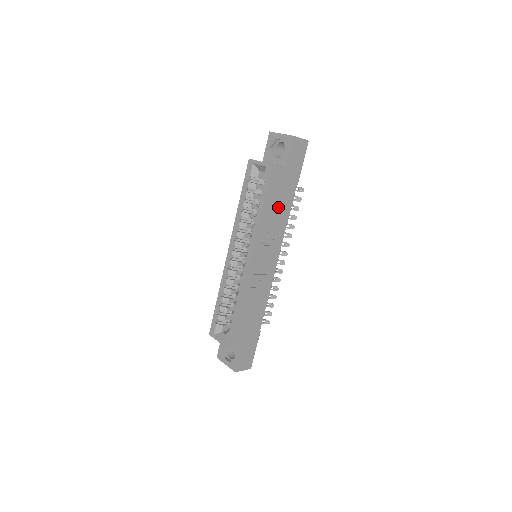
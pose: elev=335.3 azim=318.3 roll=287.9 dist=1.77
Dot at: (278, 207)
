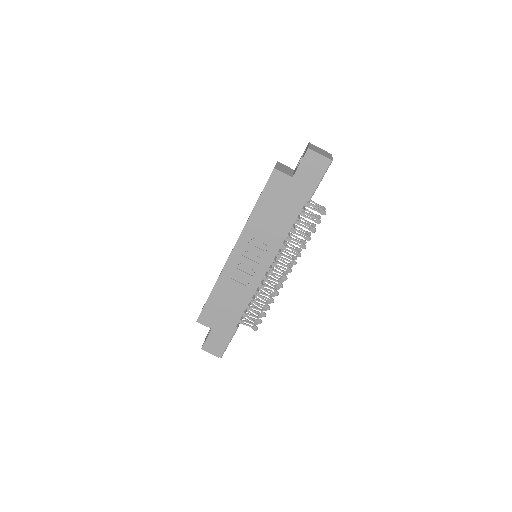
Dot at: (277, 214)
